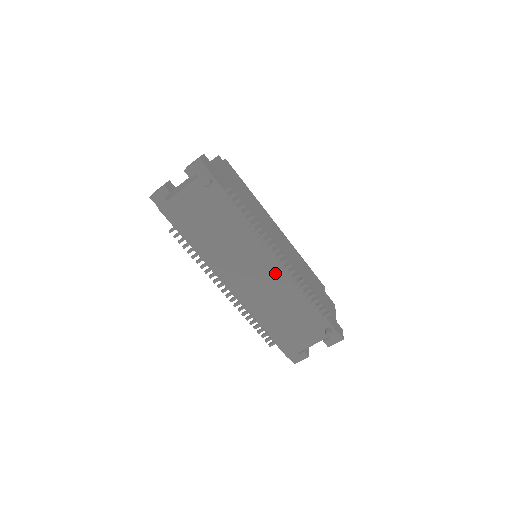
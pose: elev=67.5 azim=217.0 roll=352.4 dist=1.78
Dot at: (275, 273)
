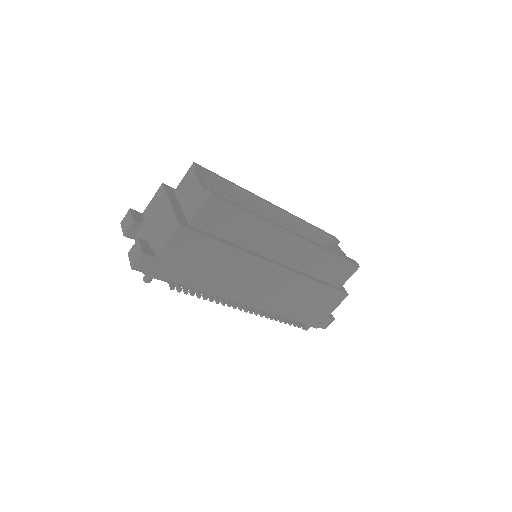
Dot at: occluded
